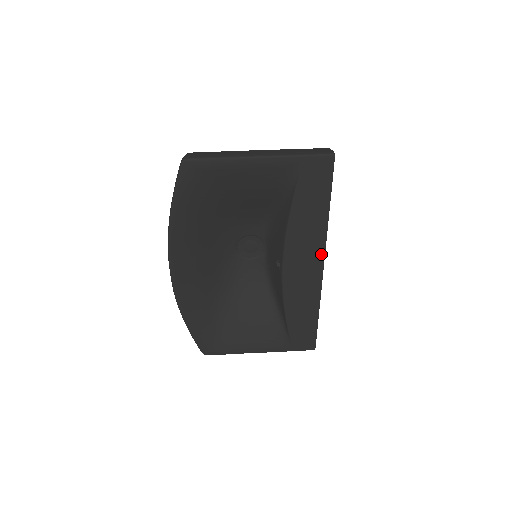
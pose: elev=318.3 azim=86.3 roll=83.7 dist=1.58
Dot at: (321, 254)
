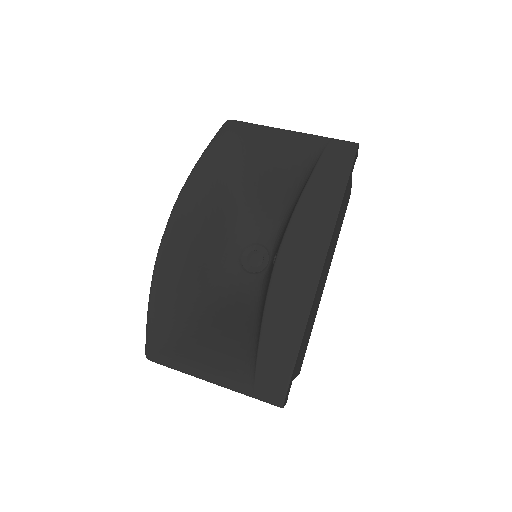
Dot at: (323, 250)
